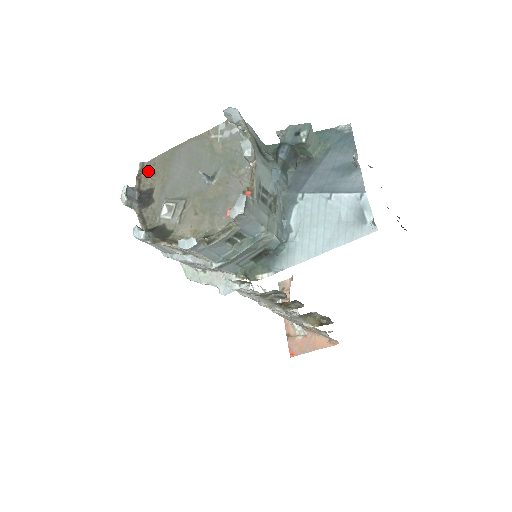
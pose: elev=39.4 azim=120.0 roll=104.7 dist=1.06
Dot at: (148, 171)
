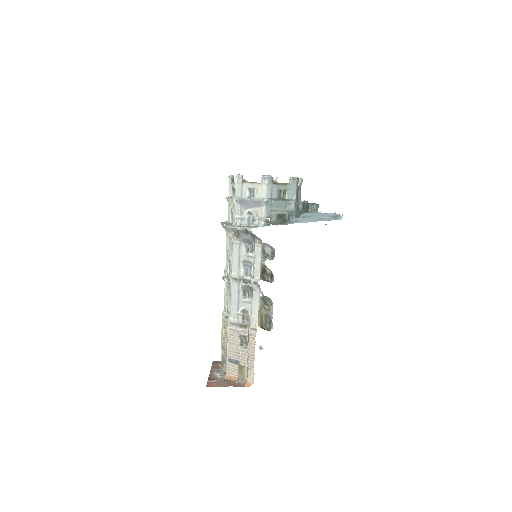
Dot at: occluded
